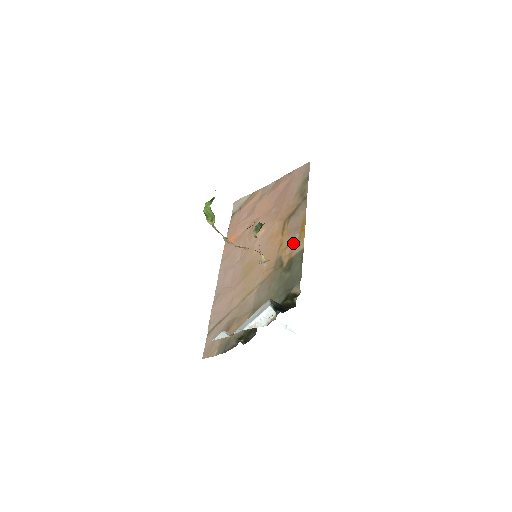
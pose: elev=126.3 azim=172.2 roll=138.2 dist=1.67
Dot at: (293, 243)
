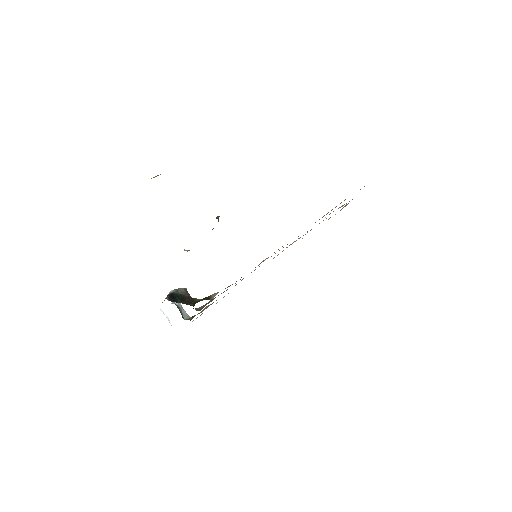
Dot at: occluded
